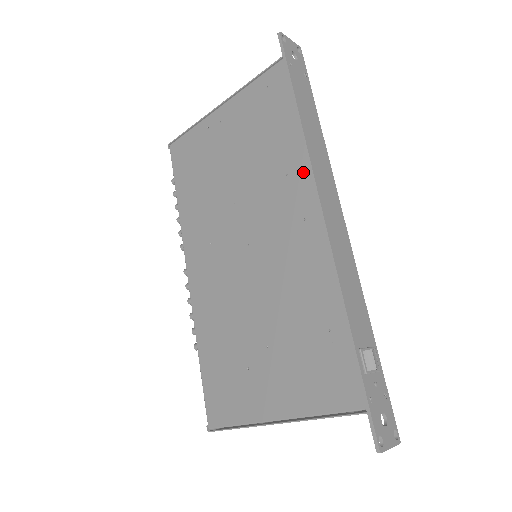
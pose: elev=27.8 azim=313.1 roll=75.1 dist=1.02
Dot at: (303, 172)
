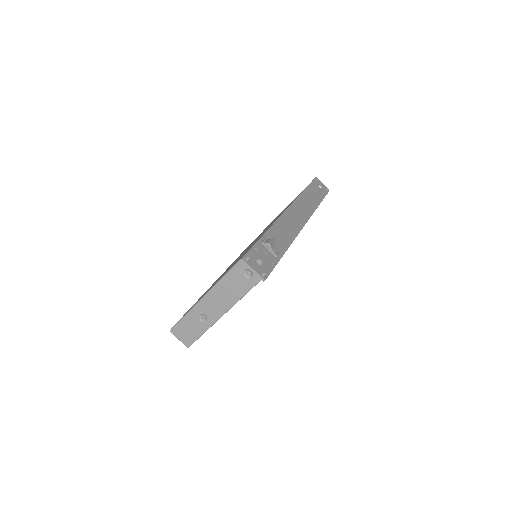
Dot at: occluded
